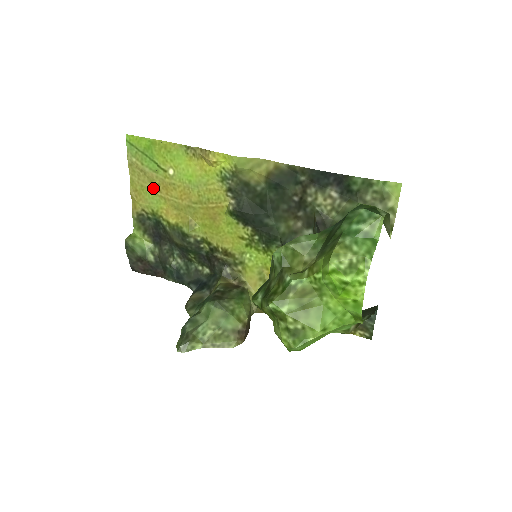
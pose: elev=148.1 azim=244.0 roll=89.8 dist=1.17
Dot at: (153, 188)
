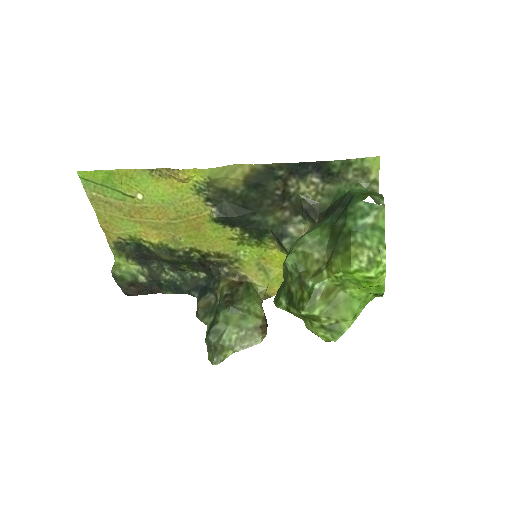
Dot at: (124, 215)
